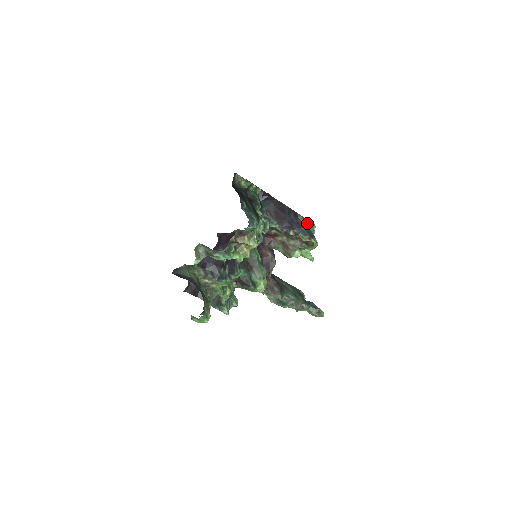
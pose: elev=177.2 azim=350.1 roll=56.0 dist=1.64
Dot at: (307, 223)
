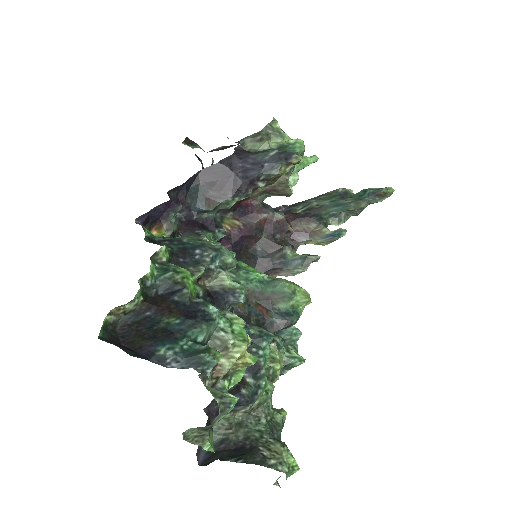
Dot at: (263, 137)
